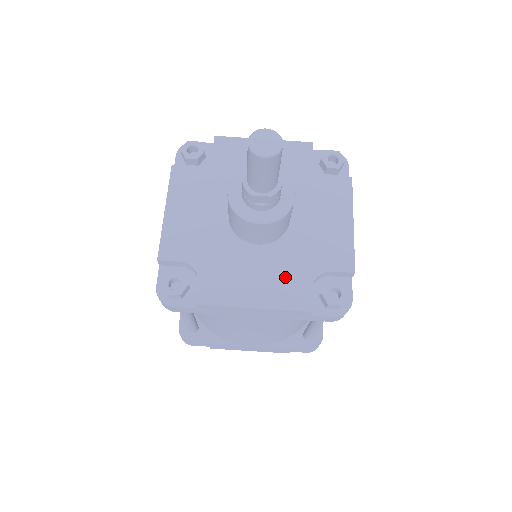
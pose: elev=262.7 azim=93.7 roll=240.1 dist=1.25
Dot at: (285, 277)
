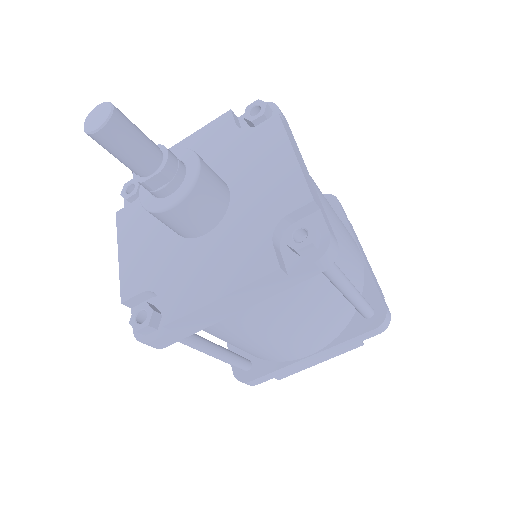
Dot at: (241, 249)
